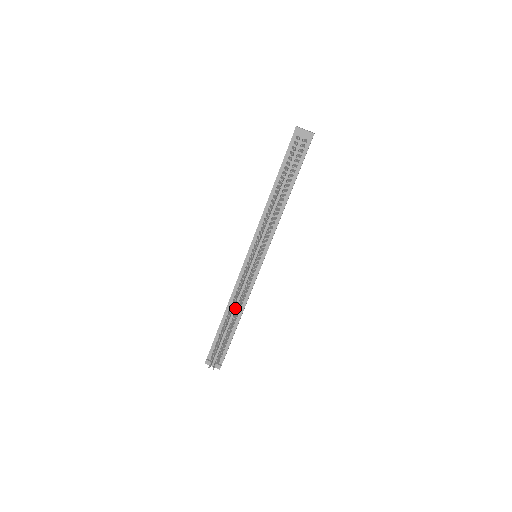
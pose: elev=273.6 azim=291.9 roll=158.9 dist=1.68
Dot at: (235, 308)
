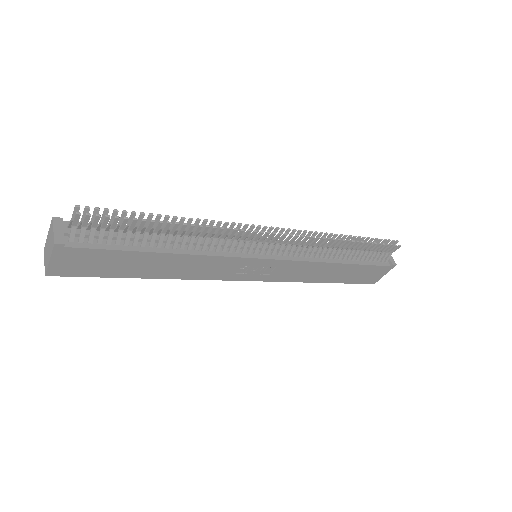
Dot at: occluded
